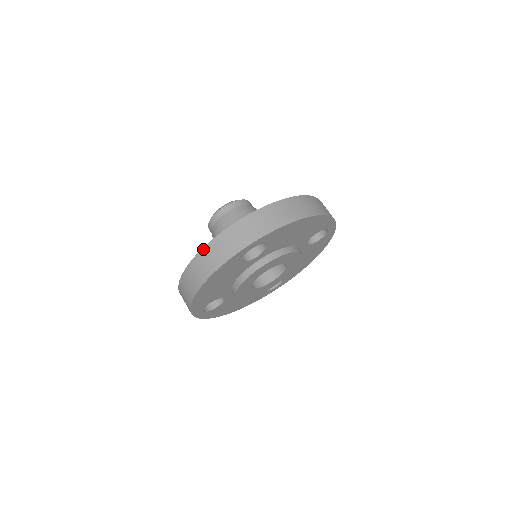
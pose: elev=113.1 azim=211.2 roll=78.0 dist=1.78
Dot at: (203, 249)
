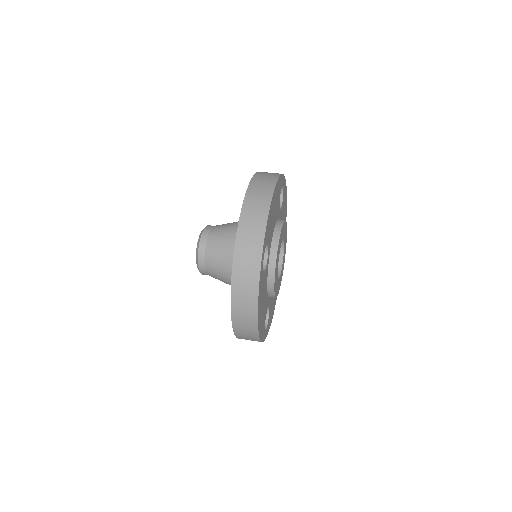
Dot at: (255, 174)
